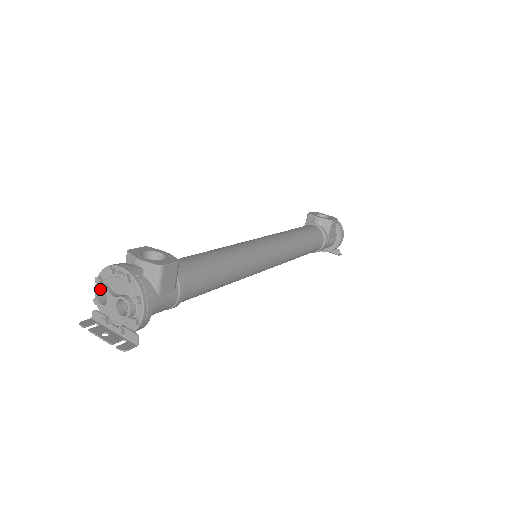
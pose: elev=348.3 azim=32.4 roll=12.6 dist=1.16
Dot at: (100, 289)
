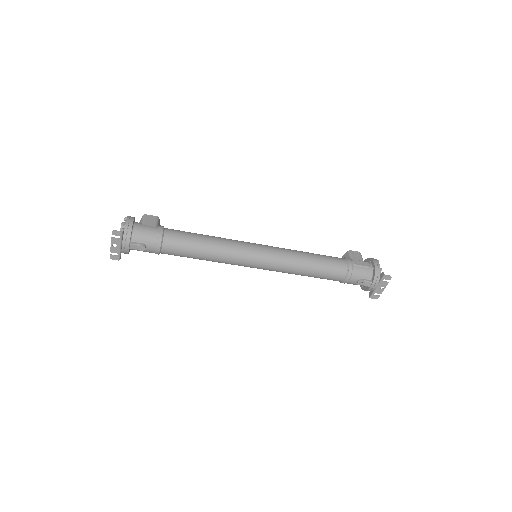
Dot at: occluded
